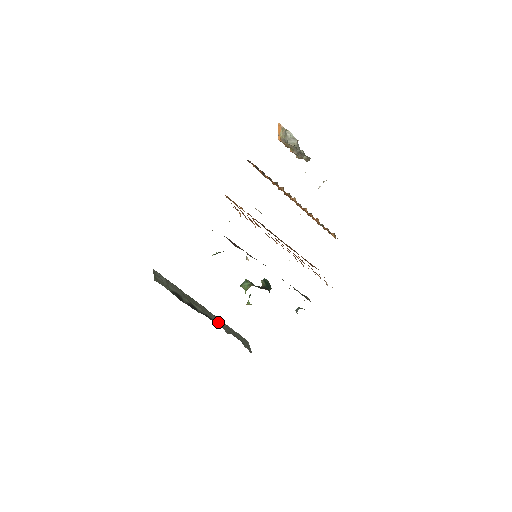
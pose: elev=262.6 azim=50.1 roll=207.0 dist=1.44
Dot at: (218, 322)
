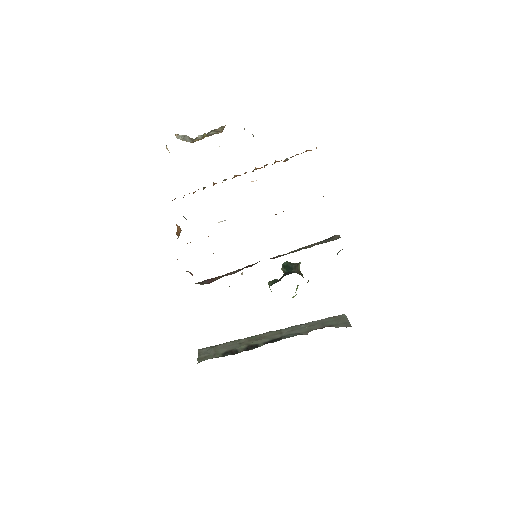
Dot at: (292, 332)
